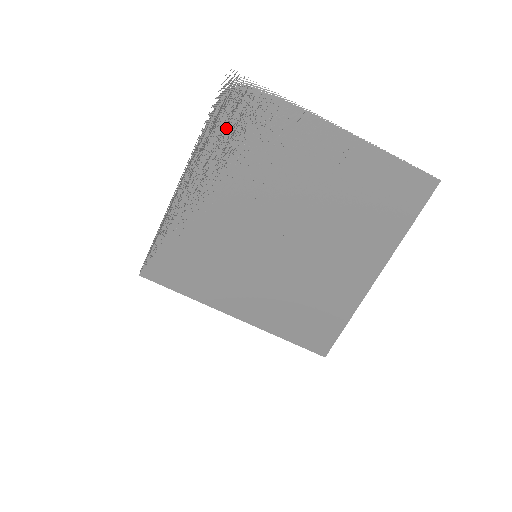
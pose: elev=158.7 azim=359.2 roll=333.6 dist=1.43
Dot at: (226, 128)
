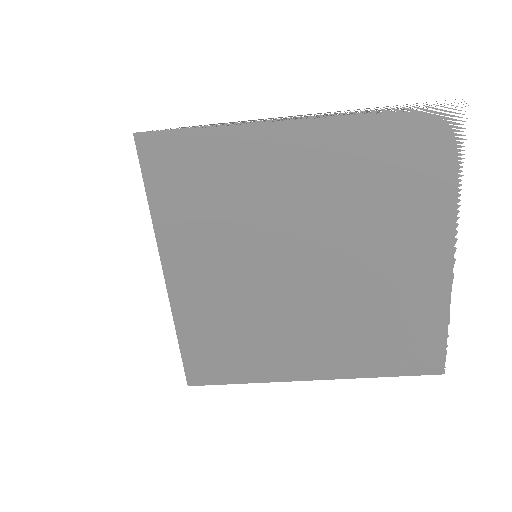
Dot at: (393, 136)
